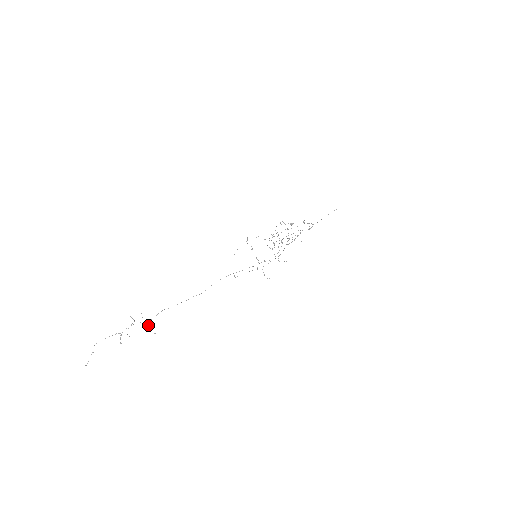
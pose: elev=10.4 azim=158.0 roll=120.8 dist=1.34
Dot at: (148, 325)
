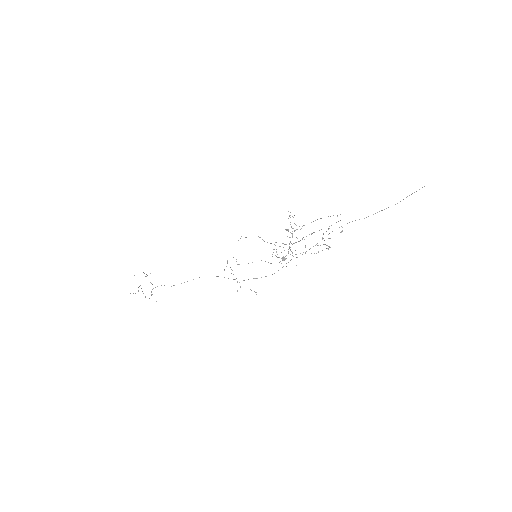
Dot at: occluded
